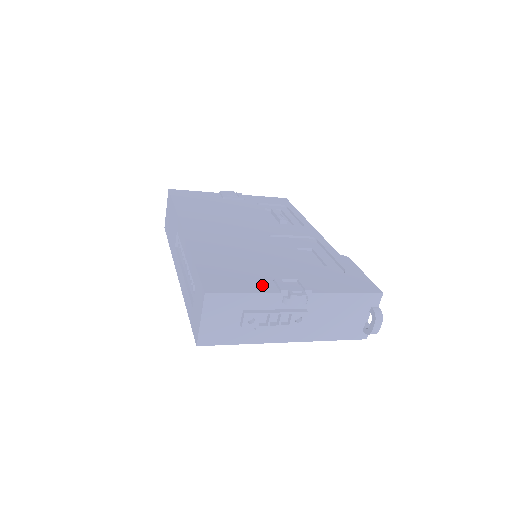
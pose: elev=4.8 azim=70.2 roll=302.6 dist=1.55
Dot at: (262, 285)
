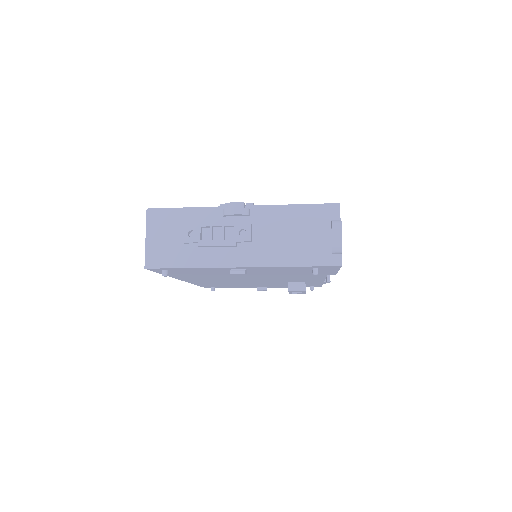
Dot at: occluded
